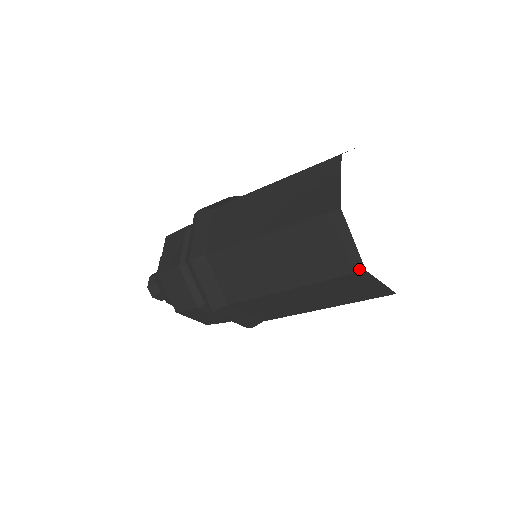
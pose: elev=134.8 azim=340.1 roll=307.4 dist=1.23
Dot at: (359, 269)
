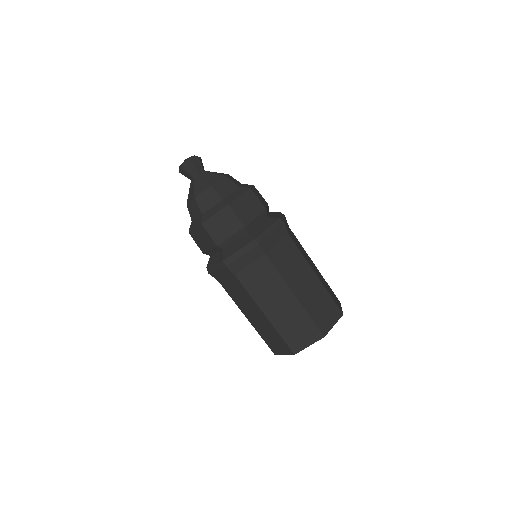
Dot at: (274, 353)
